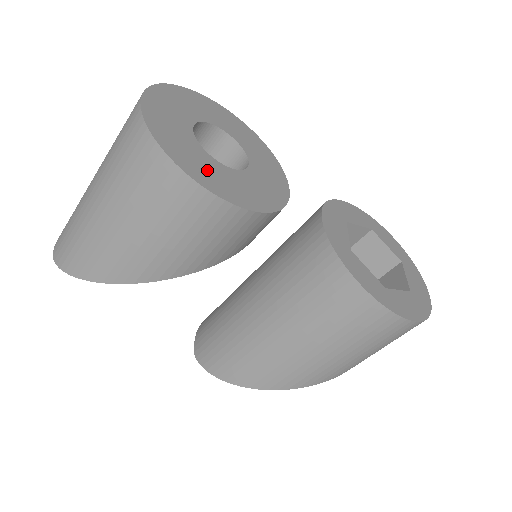
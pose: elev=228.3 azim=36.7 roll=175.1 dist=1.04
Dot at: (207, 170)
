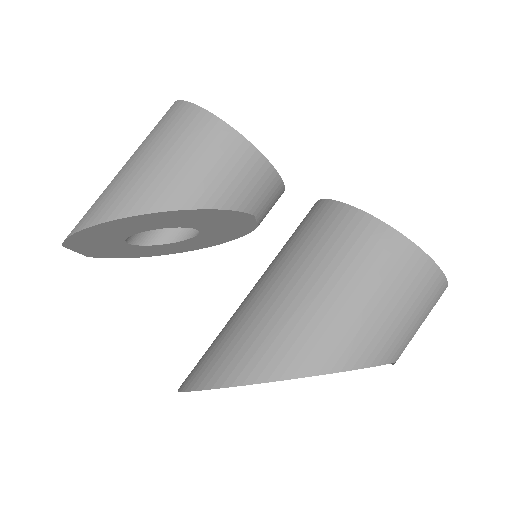
Dot at: occluded
